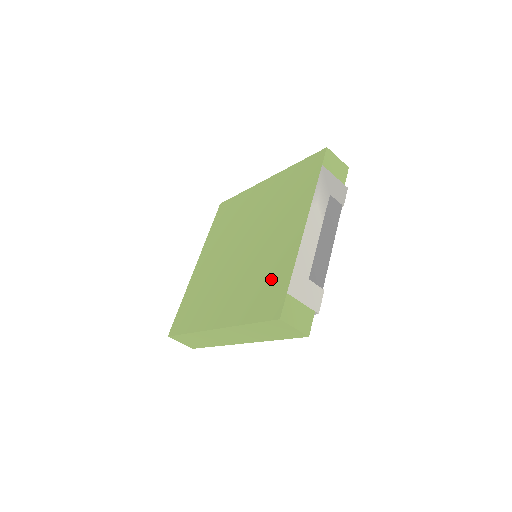
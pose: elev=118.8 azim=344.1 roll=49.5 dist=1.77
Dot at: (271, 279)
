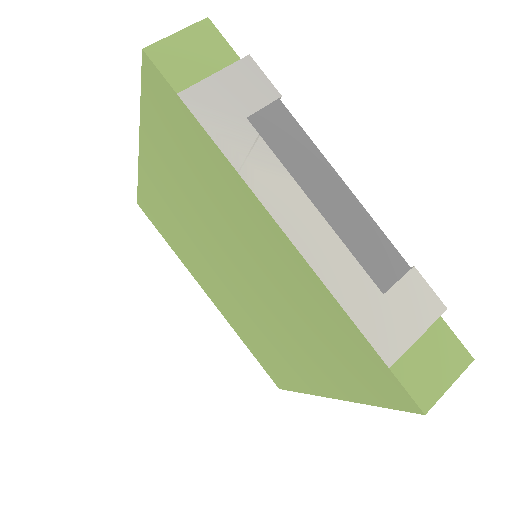
Dot at: (332, 337)
